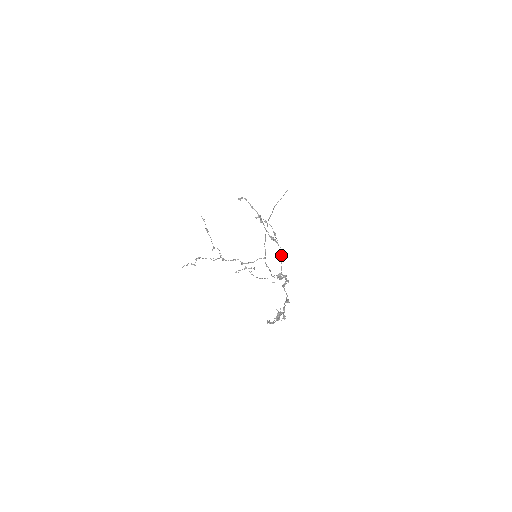
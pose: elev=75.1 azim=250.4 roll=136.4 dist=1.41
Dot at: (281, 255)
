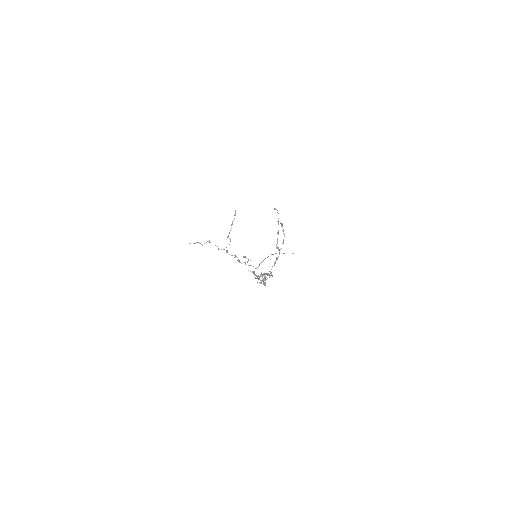
Dot at: occluded
